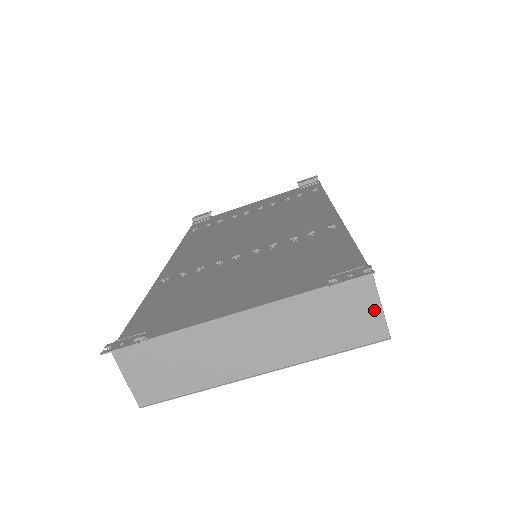
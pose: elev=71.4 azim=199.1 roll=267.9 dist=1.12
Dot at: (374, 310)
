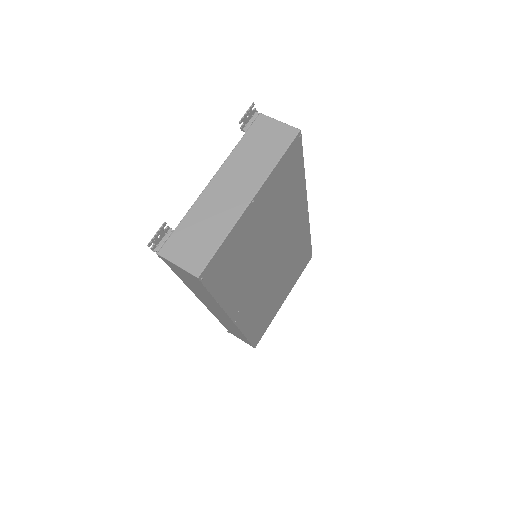
Dot at: (278, 125)
